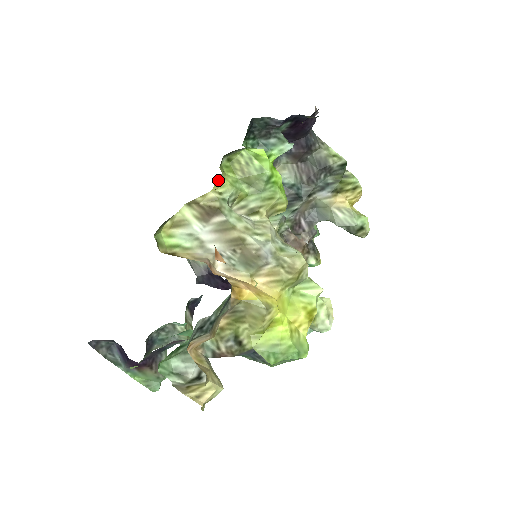
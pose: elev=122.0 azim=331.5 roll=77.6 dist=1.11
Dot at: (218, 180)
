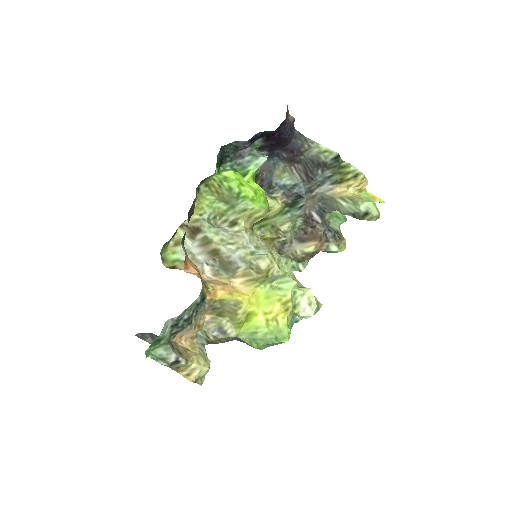
Dot at: (196, 205)
